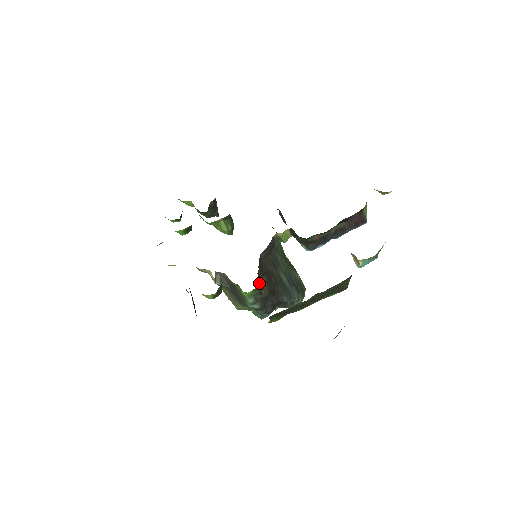
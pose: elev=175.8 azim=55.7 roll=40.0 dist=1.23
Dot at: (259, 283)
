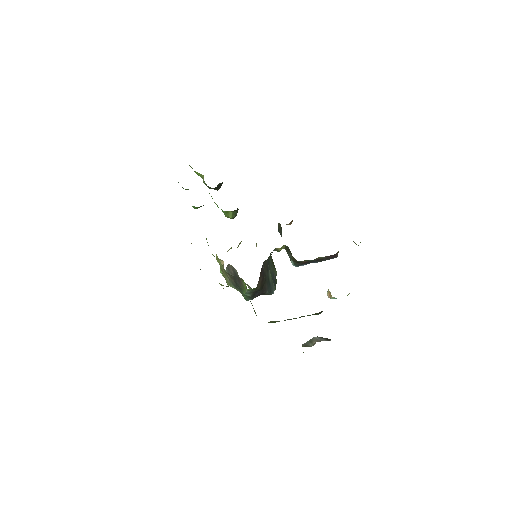
Dot at: (258, 283)
